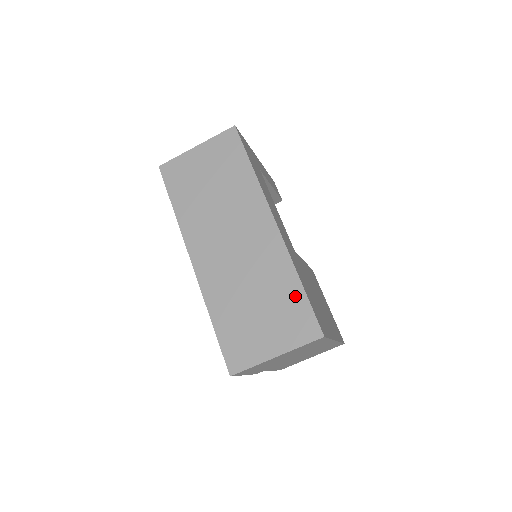
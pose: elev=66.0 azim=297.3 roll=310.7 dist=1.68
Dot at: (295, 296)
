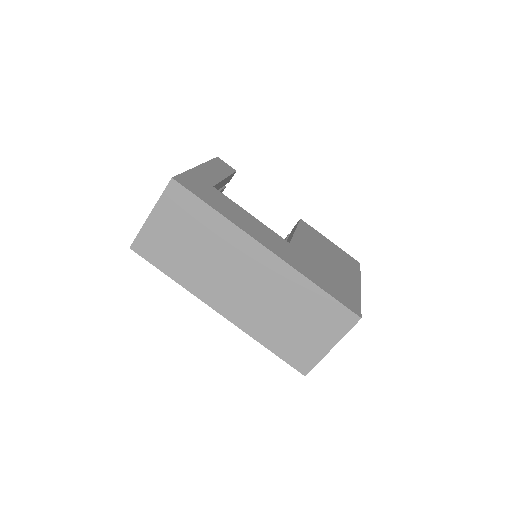
Dot at: (321, 300)
